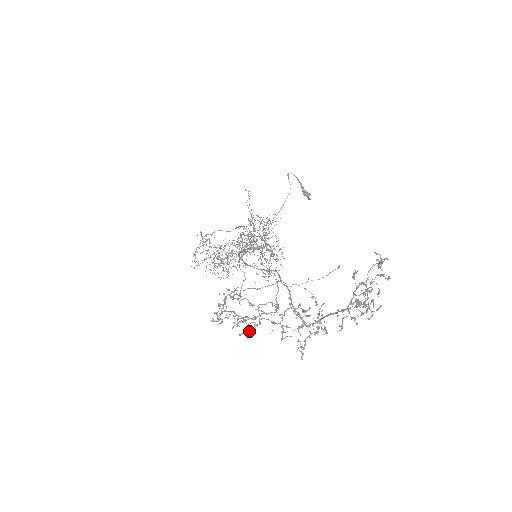
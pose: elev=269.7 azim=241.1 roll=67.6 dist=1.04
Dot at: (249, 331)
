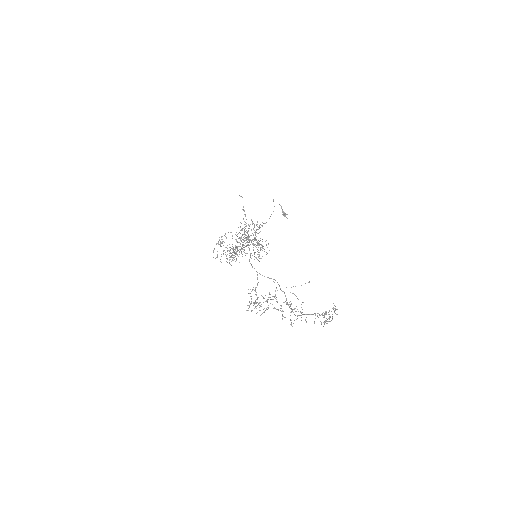
Dot at: occluded
